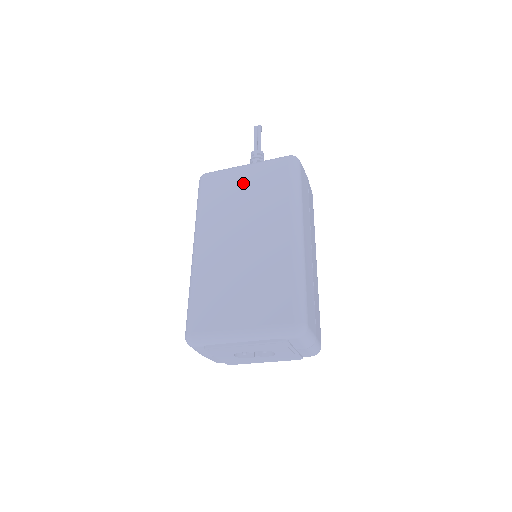
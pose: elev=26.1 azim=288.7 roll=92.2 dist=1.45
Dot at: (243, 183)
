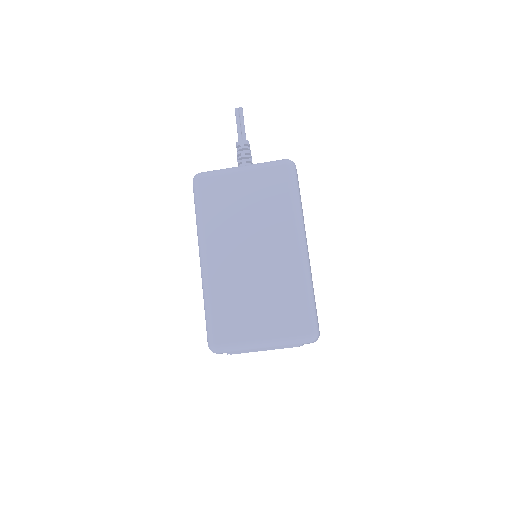
Dot at: (243, 189)
